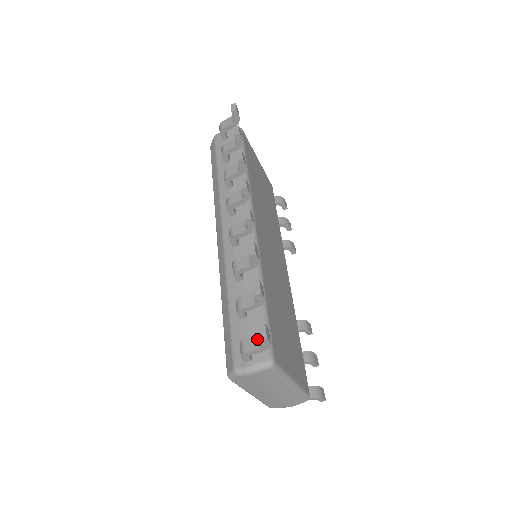
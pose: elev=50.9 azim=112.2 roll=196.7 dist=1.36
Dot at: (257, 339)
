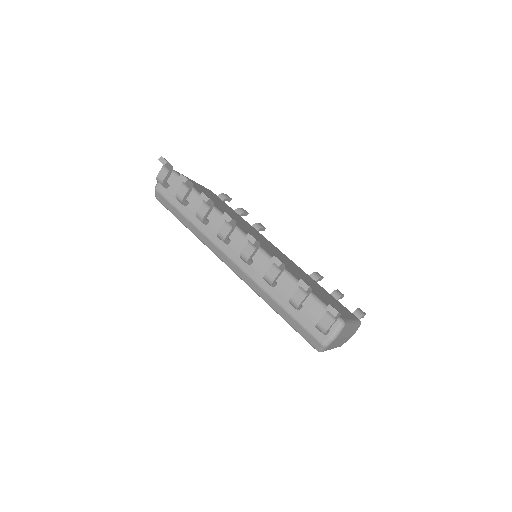
Dot at: (328, 316)
